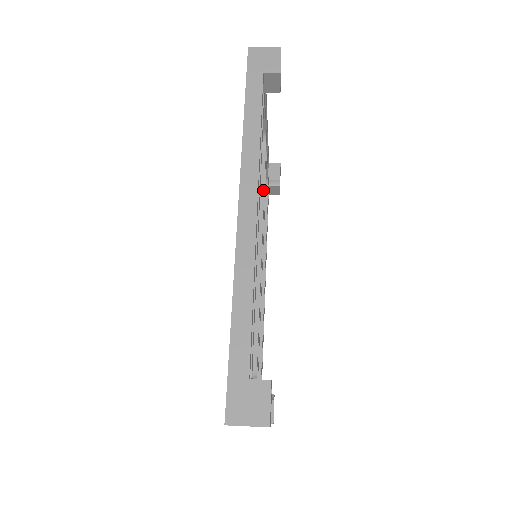
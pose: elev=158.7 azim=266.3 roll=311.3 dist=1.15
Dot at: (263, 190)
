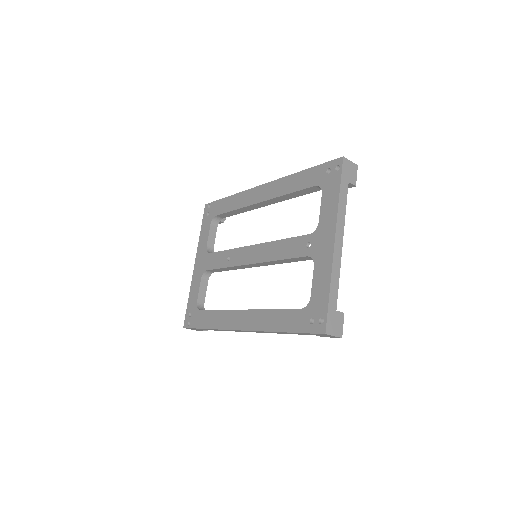
Dot at: occluded
